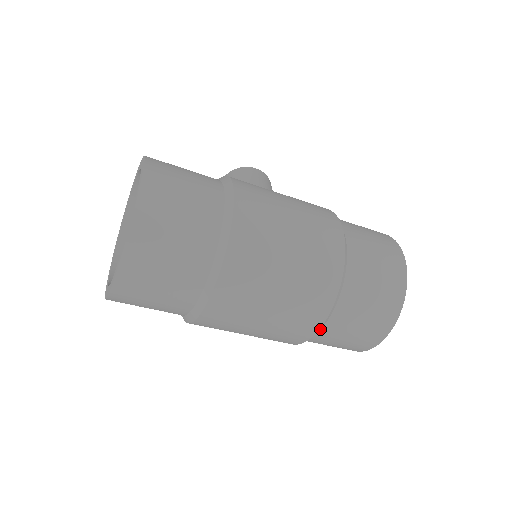
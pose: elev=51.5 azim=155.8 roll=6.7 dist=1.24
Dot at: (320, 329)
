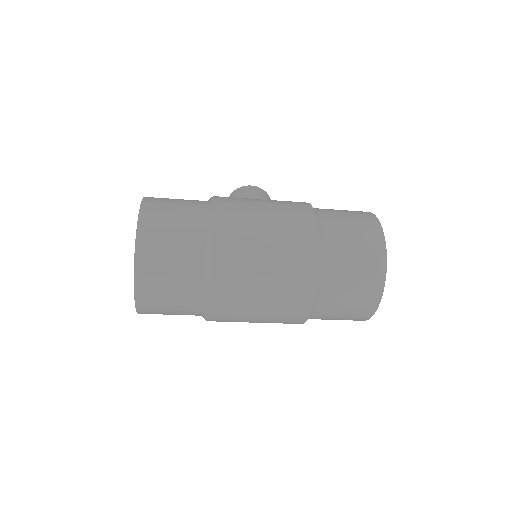
Dot at: (316, 304)
